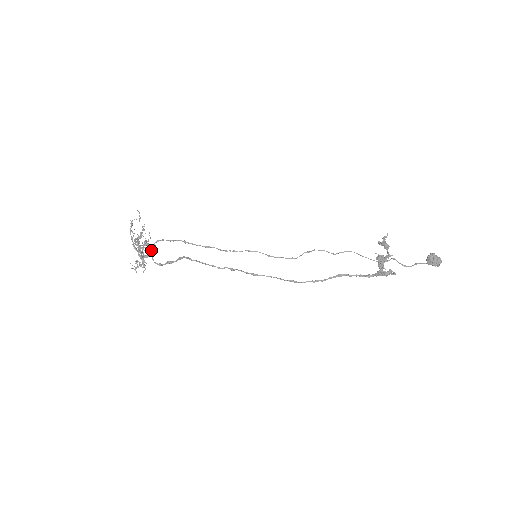
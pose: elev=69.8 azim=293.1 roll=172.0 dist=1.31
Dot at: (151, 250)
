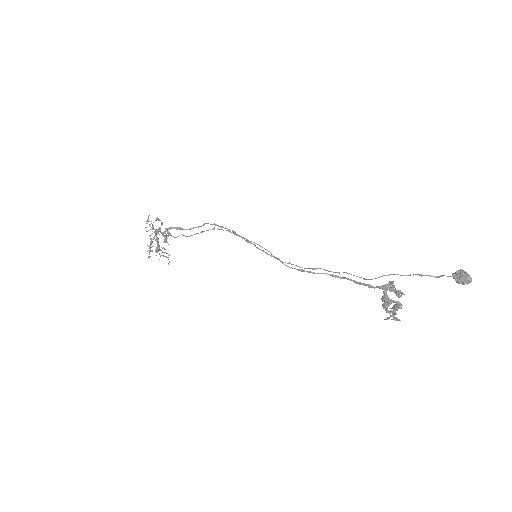
Dot at: (170, 234)
